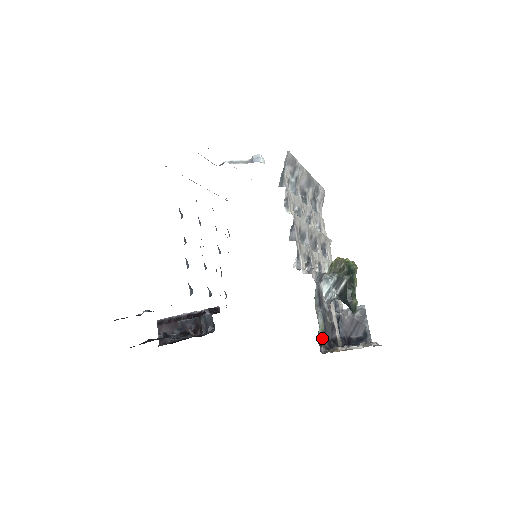
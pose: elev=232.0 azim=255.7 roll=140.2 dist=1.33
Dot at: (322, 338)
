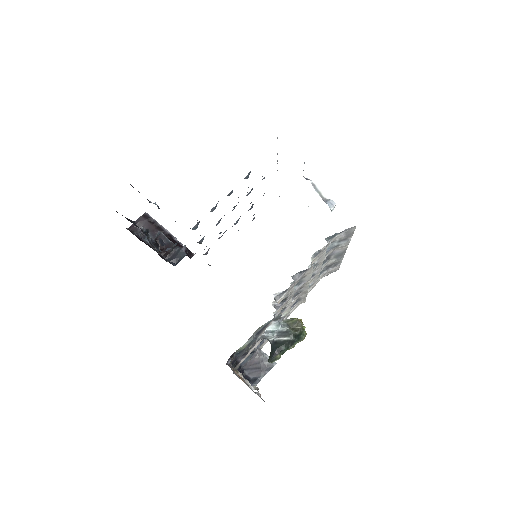
Dot at: (235, 353)
